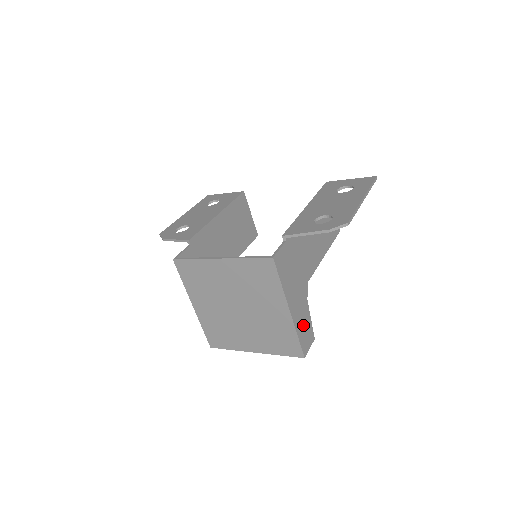
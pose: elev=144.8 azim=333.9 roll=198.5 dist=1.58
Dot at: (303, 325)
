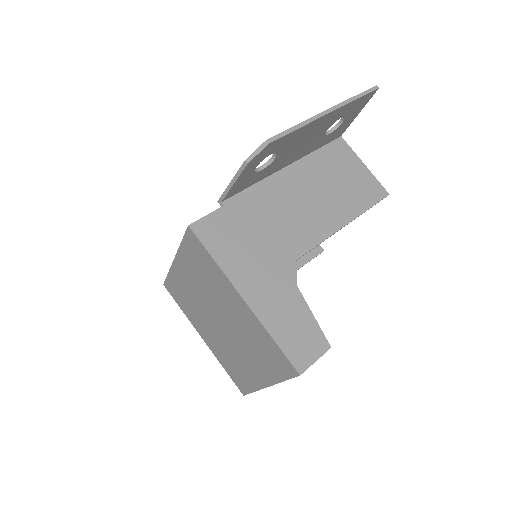
Dot at: (288, 323)
